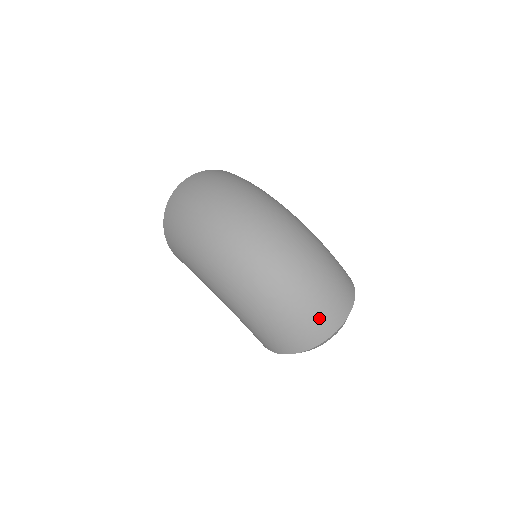
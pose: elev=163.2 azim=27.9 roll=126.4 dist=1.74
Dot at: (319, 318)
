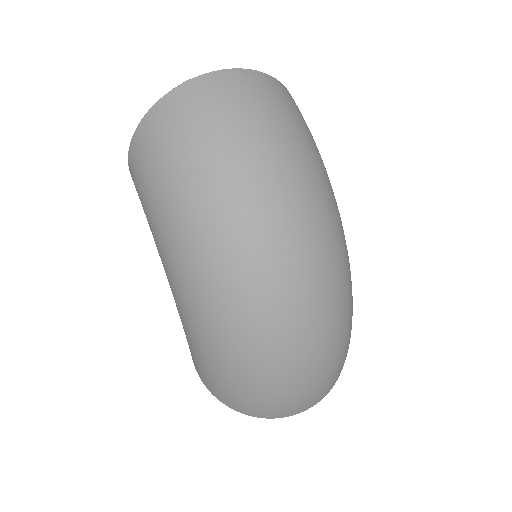
Dot at: (296, 402)
